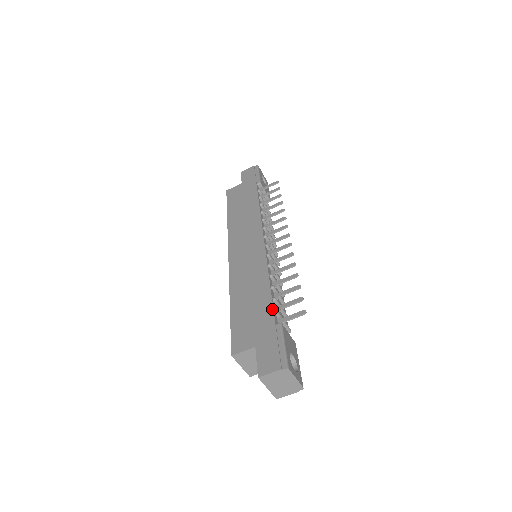
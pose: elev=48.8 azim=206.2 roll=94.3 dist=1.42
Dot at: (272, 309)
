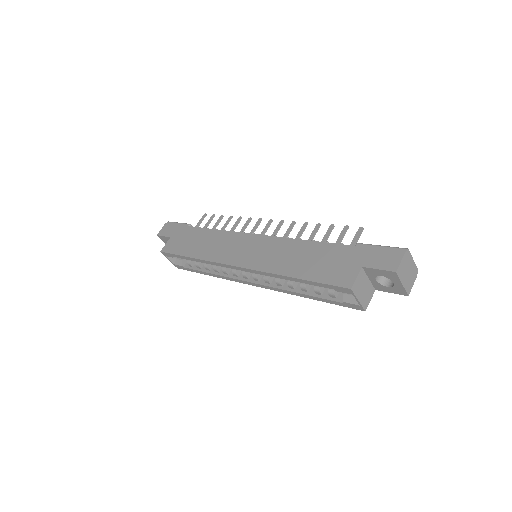
Dot at: (337, 244)
